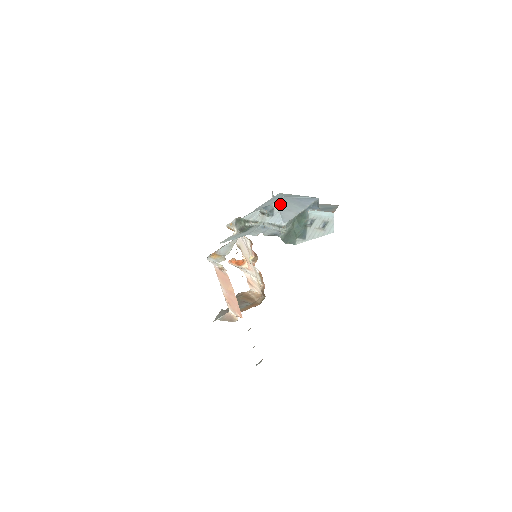
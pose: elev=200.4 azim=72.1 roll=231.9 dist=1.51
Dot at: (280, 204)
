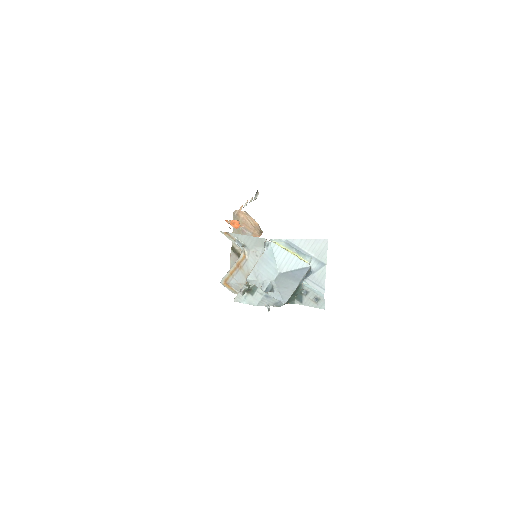
Dot at: (278, 283)
